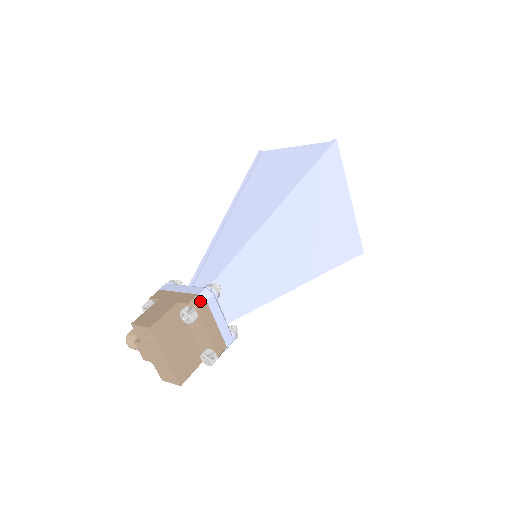
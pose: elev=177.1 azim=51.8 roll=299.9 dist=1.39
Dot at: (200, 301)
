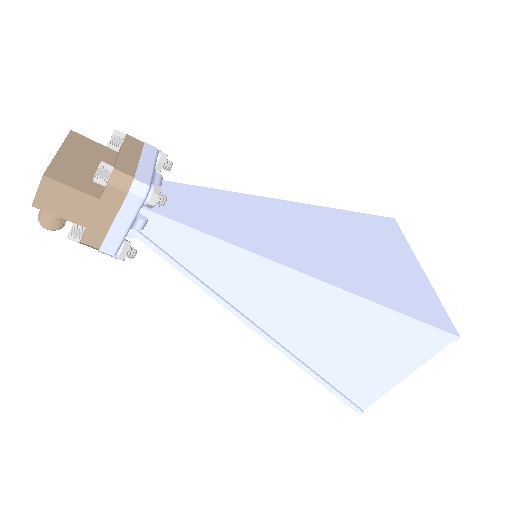
Dot at: occluded
